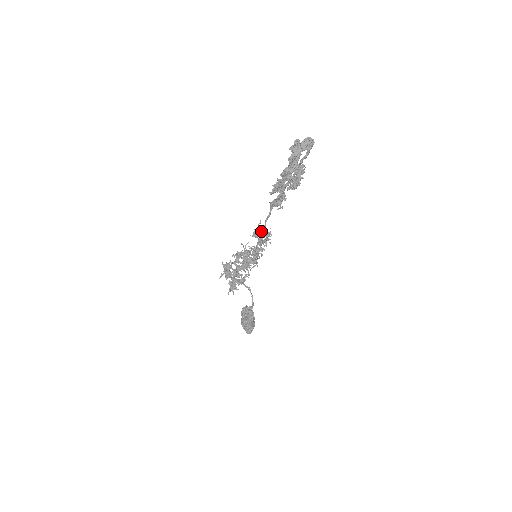
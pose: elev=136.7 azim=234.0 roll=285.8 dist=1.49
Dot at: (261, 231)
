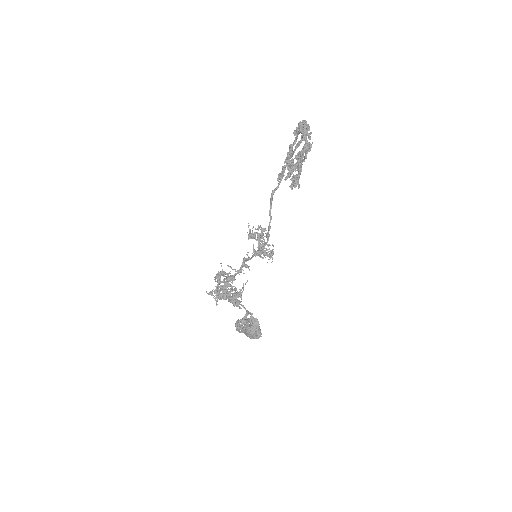
Dot at: (269, 224)
